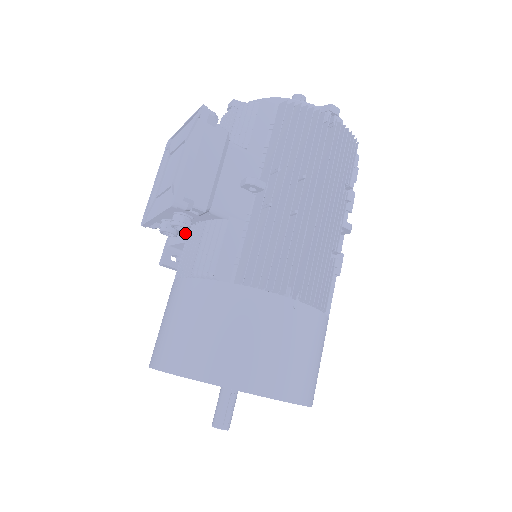
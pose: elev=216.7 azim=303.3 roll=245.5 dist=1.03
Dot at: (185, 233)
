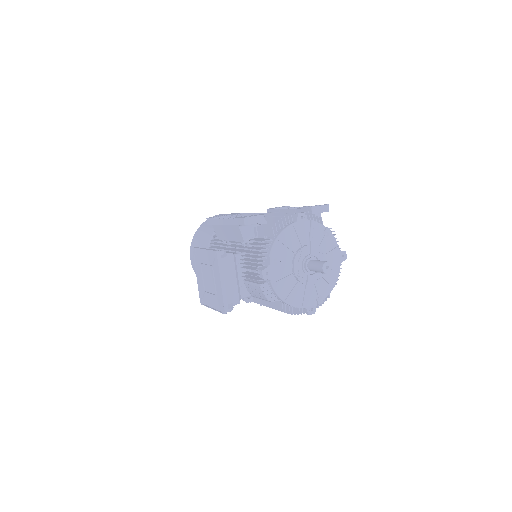
Dot at: occluded
